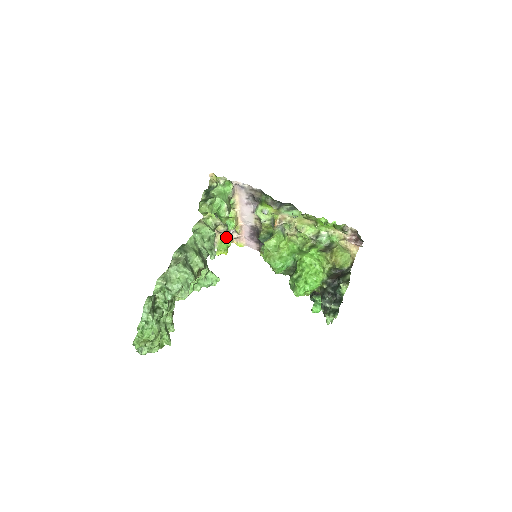
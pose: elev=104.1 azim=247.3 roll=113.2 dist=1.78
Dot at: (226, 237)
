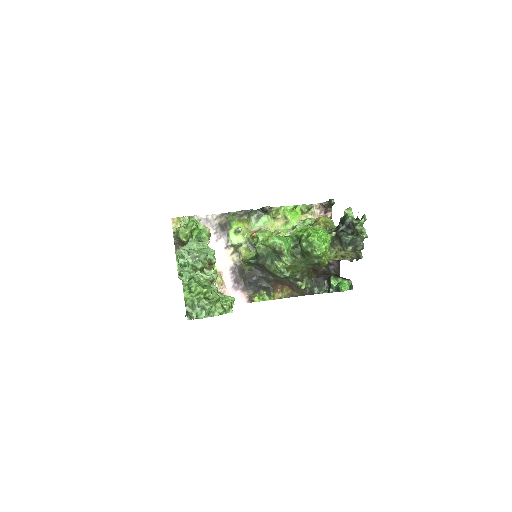
Dot at: occluded
